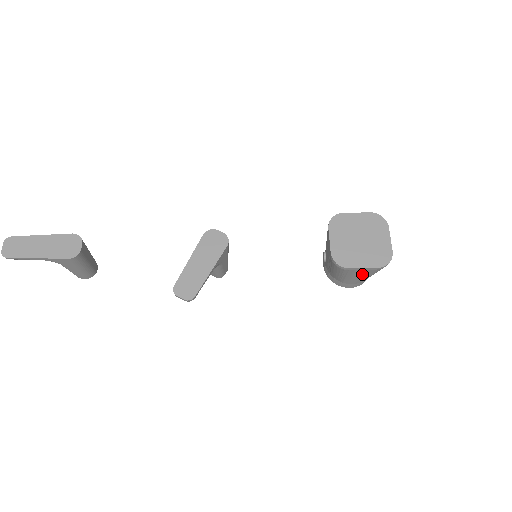
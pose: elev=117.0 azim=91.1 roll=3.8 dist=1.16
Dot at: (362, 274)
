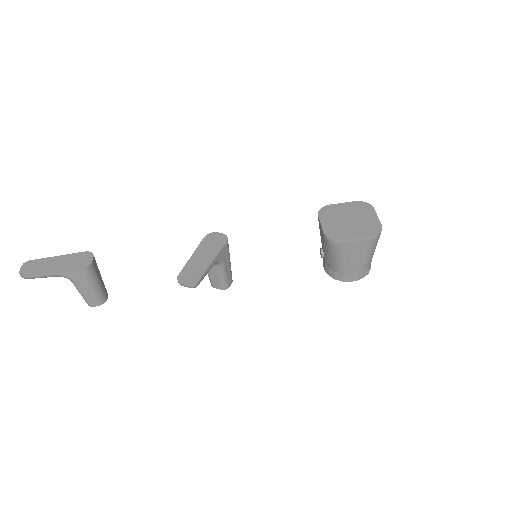
Dot at: (358, 251)
